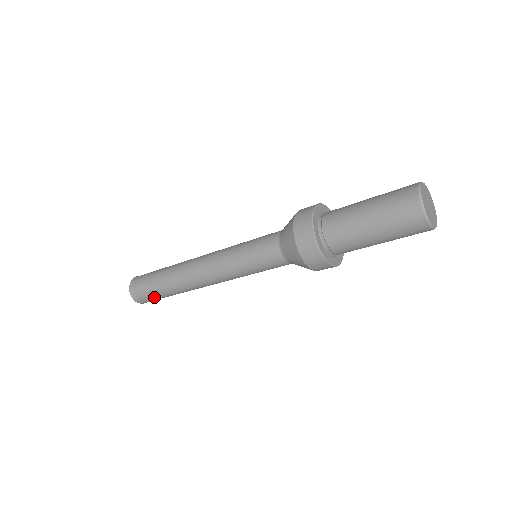
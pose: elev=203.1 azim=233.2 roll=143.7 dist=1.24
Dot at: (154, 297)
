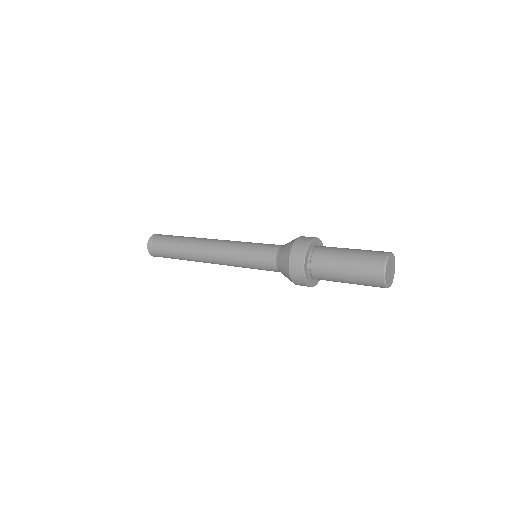
Dot at: occluded
